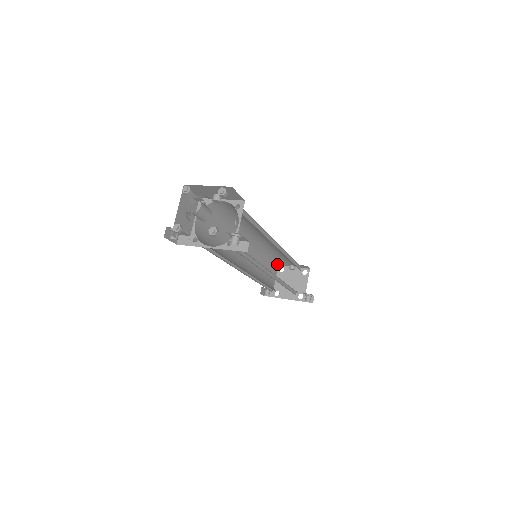
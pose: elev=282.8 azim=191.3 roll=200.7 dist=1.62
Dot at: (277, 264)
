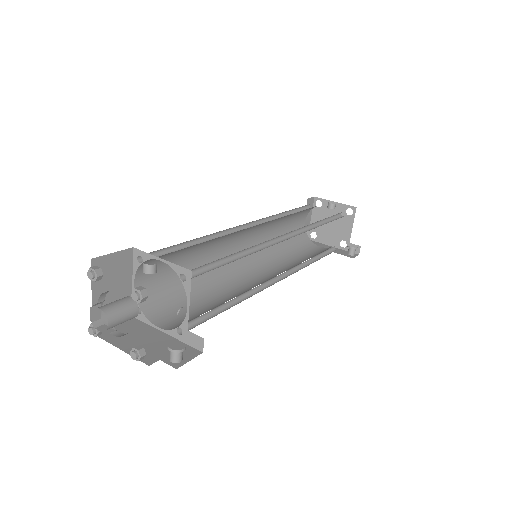
Dot at: occluded
